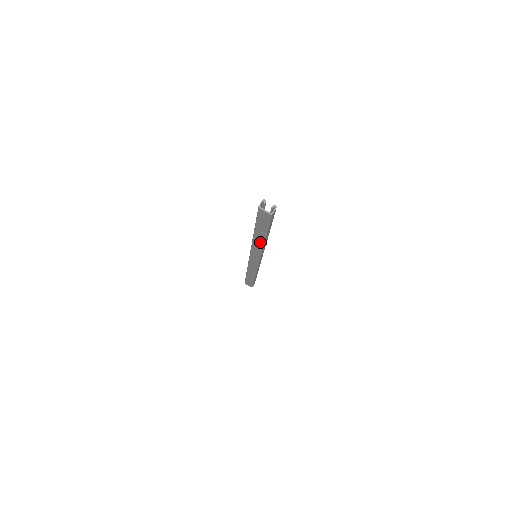
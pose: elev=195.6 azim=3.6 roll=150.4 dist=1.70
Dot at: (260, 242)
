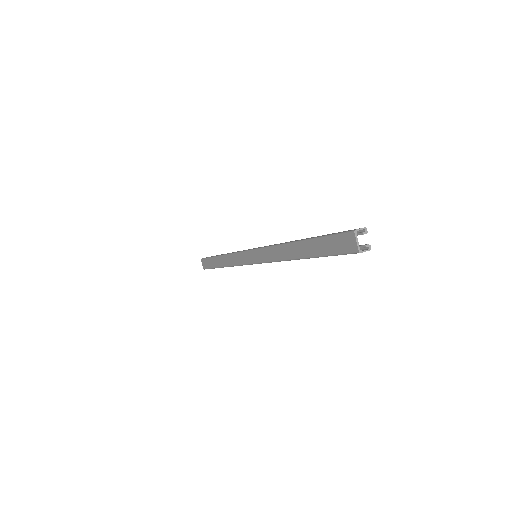
Dot at: (289, 254)
